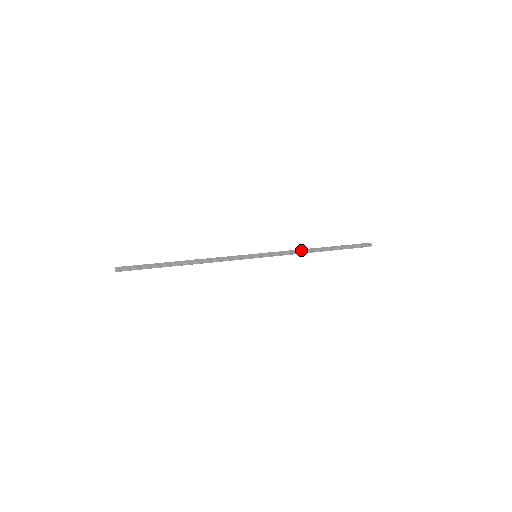
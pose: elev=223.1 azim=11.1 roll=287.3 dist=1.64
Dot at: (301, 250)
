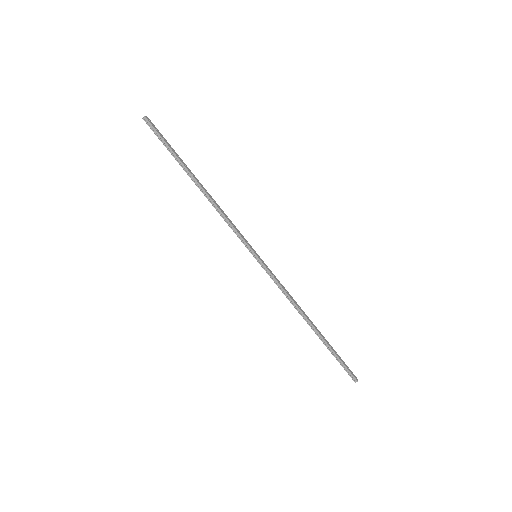
Dot at: (296, 302)
